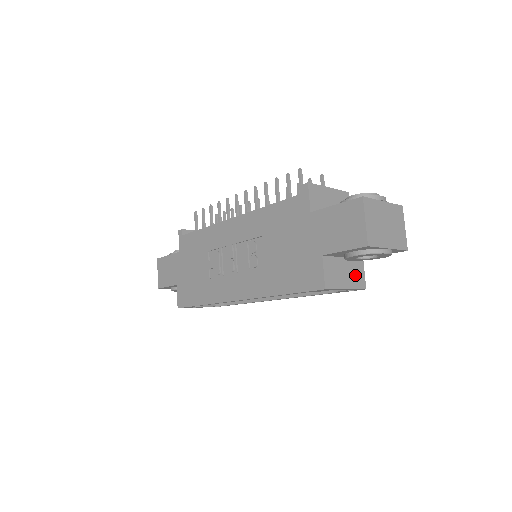
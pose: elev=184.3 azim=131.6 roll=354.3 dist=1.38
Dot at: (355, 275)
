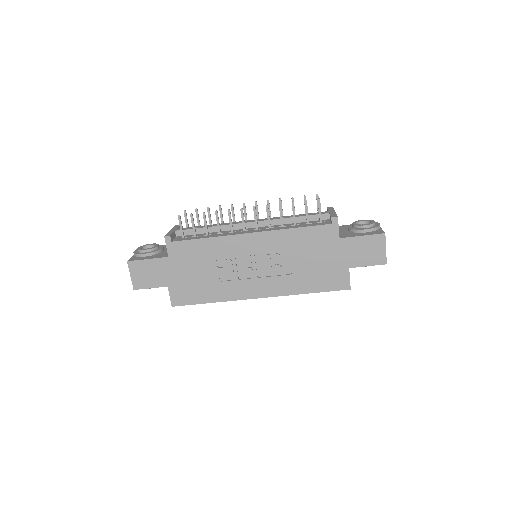
Dot at: occluded
